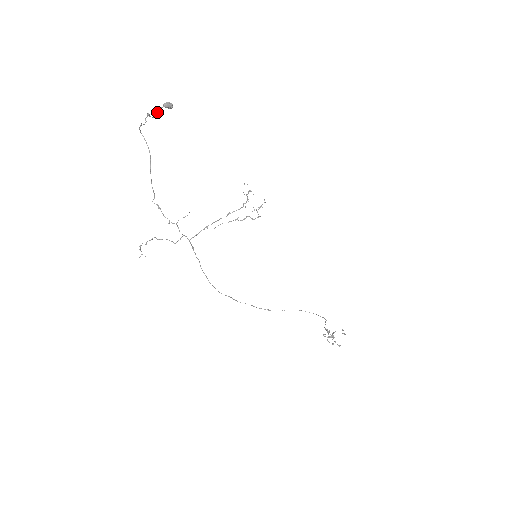
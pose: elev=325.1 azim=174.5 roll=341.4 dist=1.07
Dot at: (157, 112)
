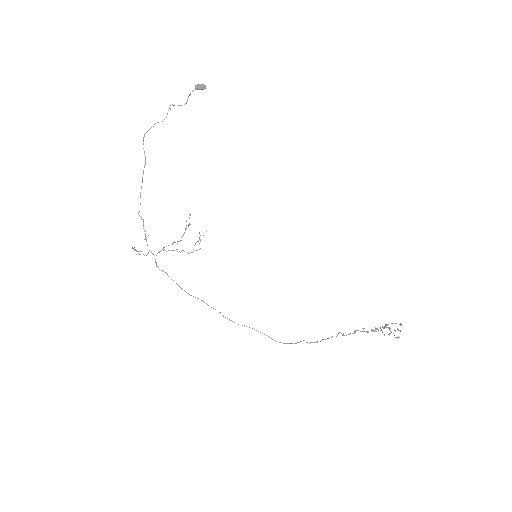
Dot at: (188, 97)
